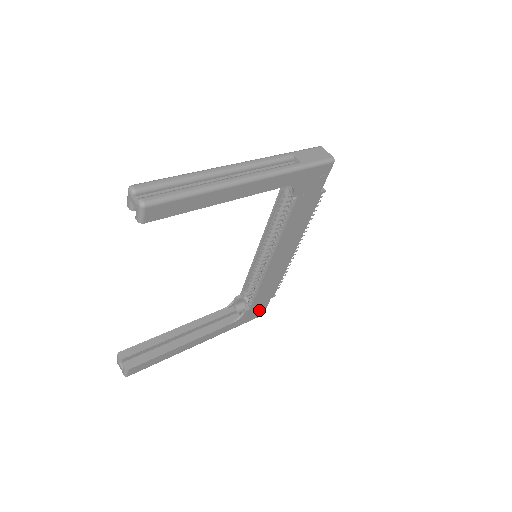
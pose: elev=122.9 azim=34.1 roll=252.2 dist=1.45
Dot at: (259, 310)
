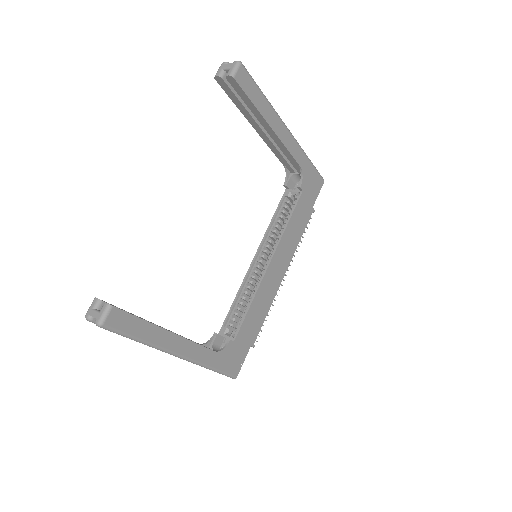
Dot at: (237, 359)
